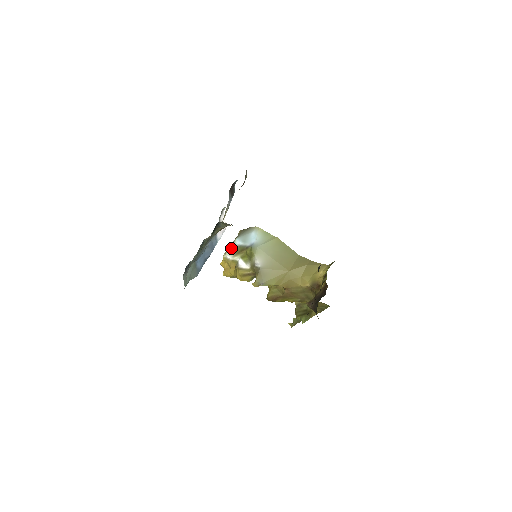
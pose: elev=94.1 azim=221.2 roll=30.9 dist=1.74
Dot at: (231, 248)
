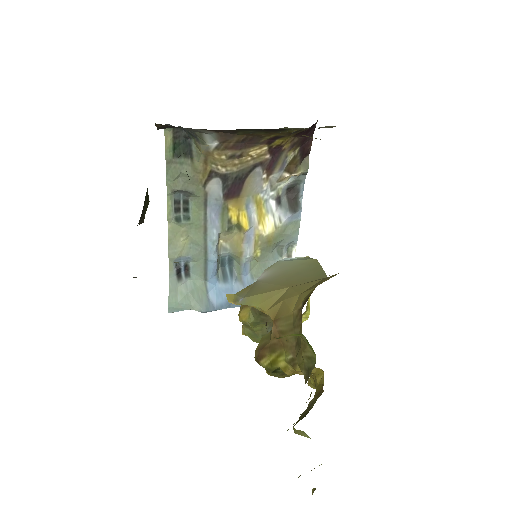
Dot at: occluded
